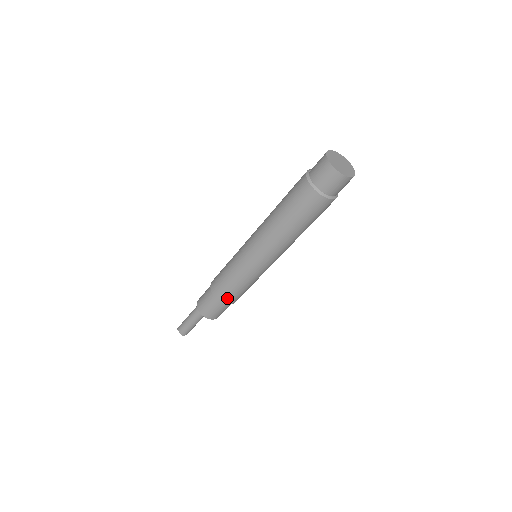
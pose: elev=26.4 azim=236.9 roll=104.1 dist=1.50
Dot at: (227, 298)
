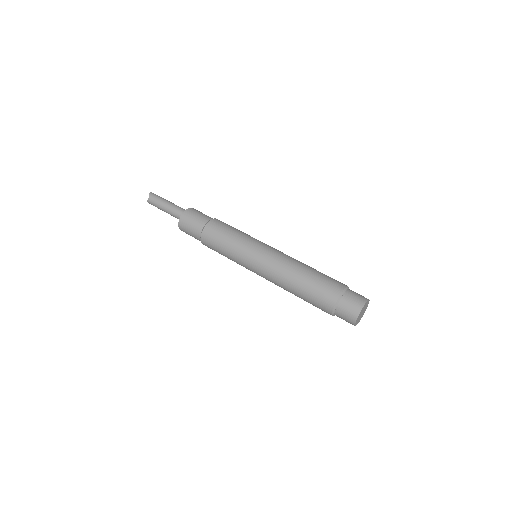
Dot at: (208, 244)
